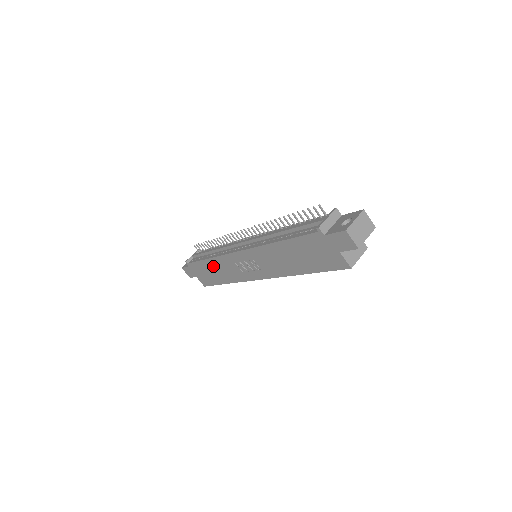
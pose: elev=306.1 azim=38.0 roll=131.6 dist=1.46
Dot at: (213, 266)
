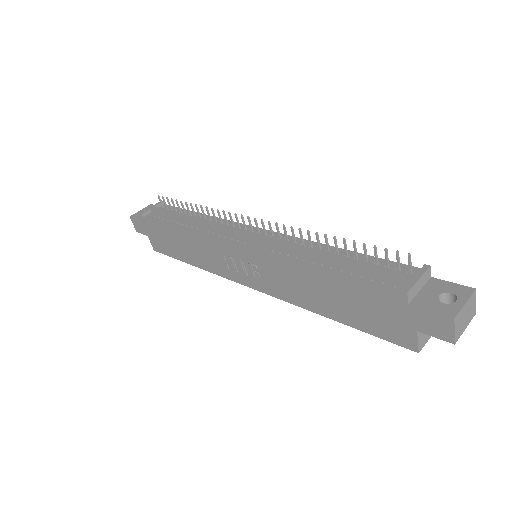
Dot at: (183, 239)
